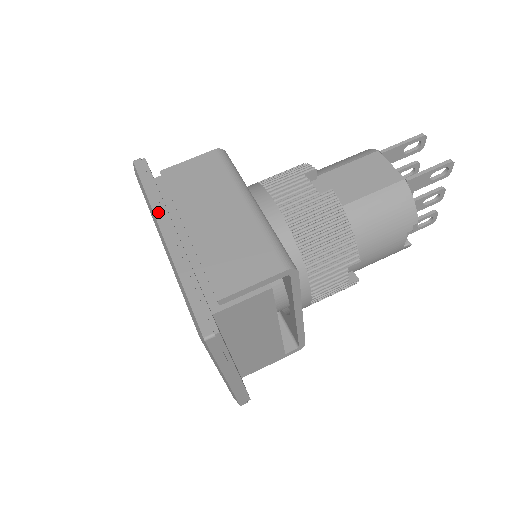
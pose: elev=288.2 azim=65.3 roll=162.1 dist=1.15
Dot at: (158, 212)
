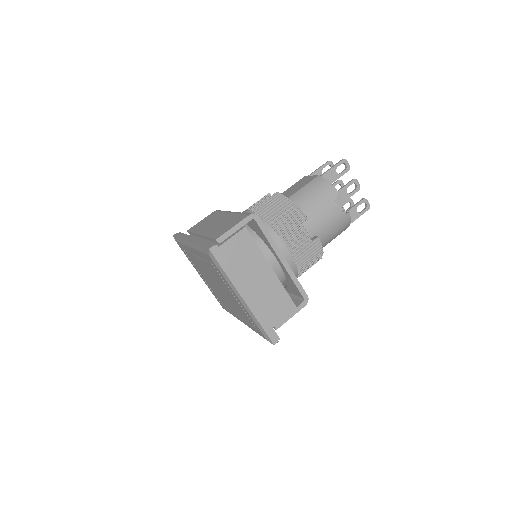
Dot at: (186, 238)
